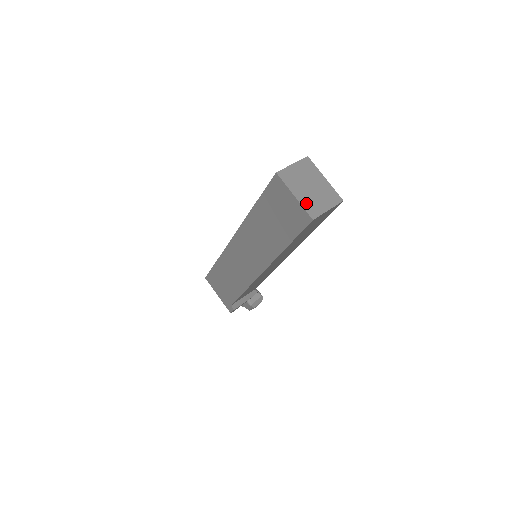
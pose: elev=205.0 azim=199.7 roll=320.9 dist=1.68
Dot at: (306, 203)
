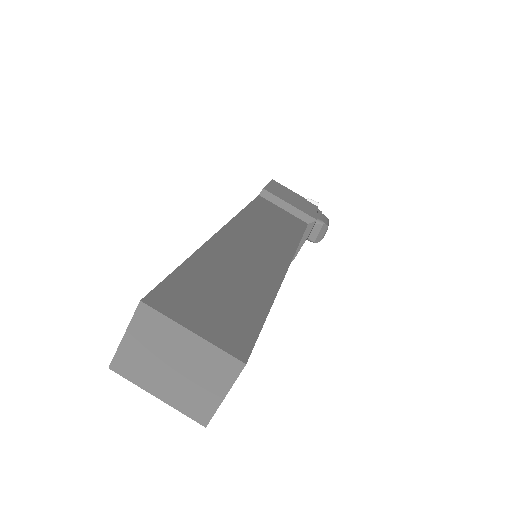
Dot at: (181, 402)
